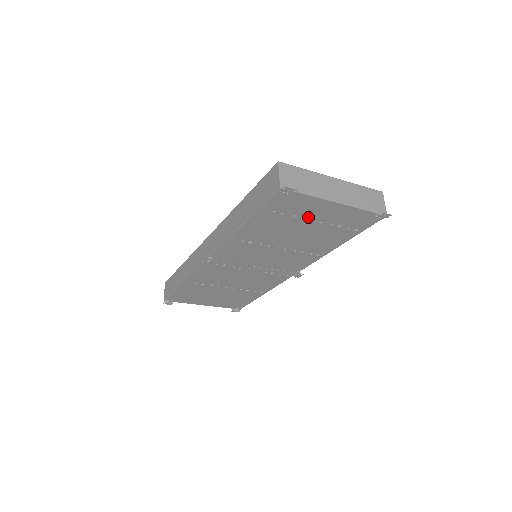
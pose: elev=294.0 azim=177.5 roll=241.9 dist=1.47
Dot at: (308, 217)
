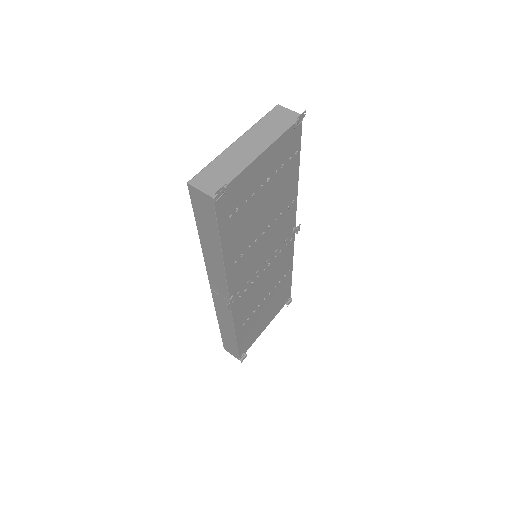
Dot at: (255, 189)
